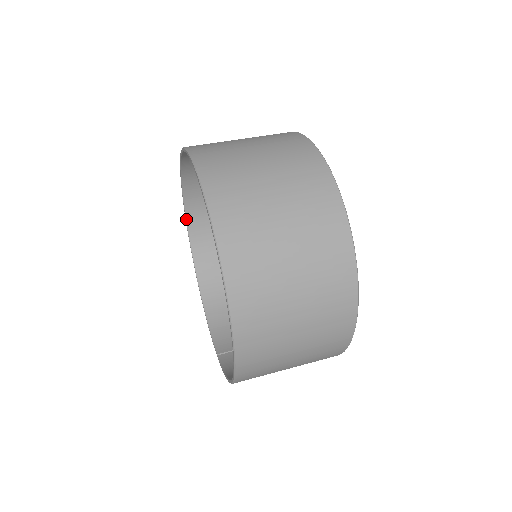
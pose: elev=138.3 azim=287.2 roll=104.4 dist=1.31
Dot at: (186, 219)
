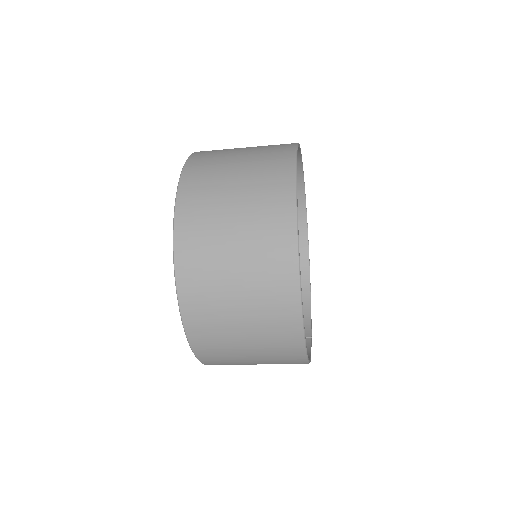
Dot at: occluded
